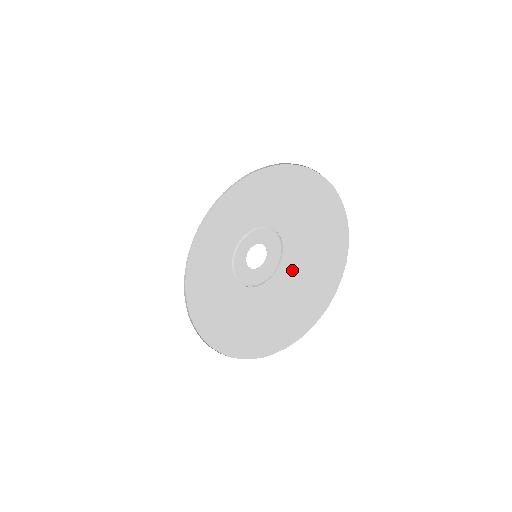
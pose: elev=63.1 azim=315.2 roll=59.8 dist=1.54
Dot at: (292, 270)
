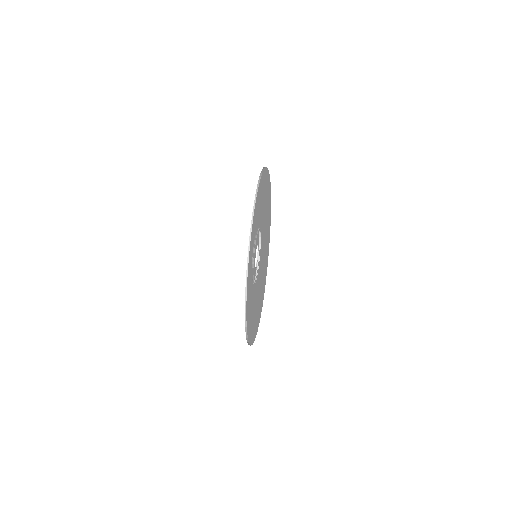
Dot at: (262, 222)
